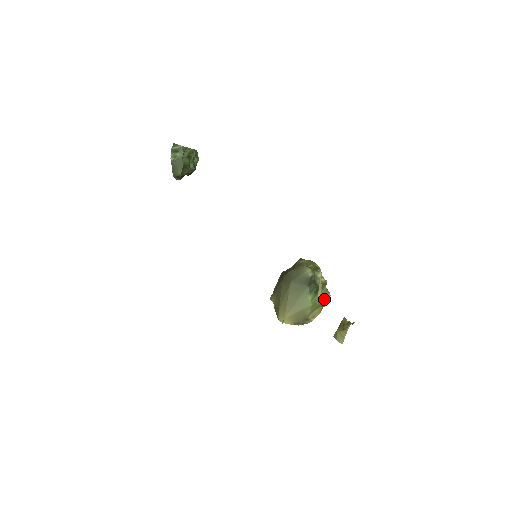
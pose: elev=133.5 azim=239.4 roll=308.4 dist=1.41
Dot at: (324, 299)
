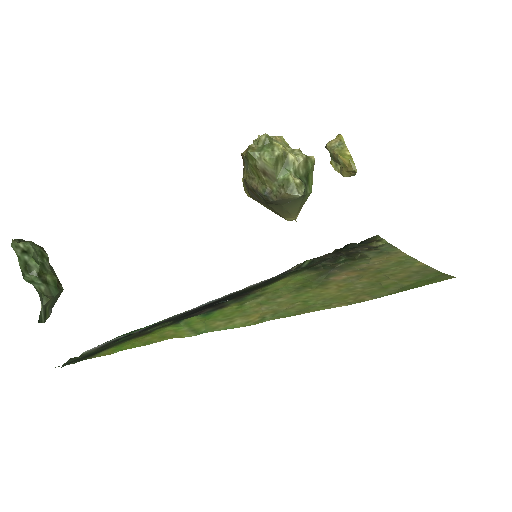
Dot at: (313, 169)
